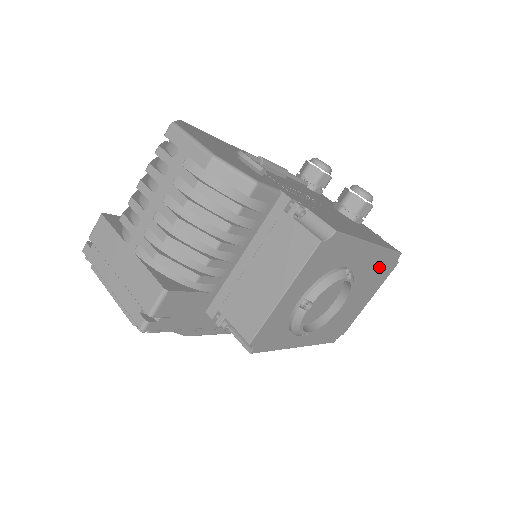
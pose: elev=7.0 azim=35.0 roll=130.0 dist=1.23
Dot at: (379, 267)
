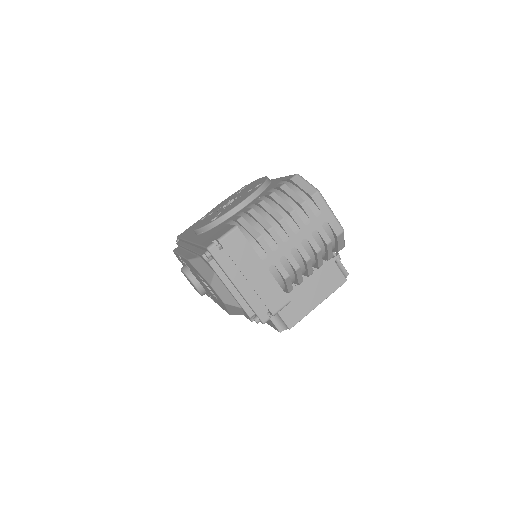
Dot at: occluded
